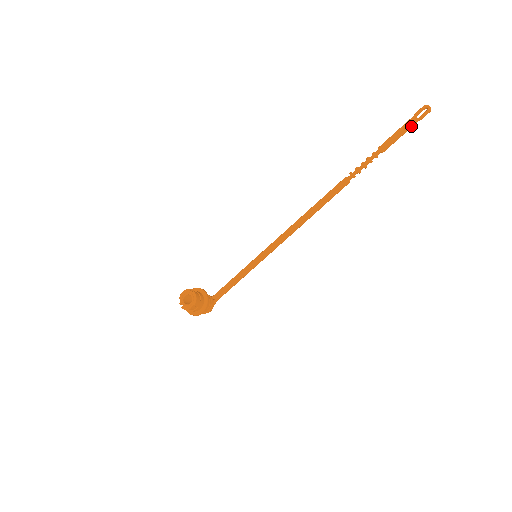
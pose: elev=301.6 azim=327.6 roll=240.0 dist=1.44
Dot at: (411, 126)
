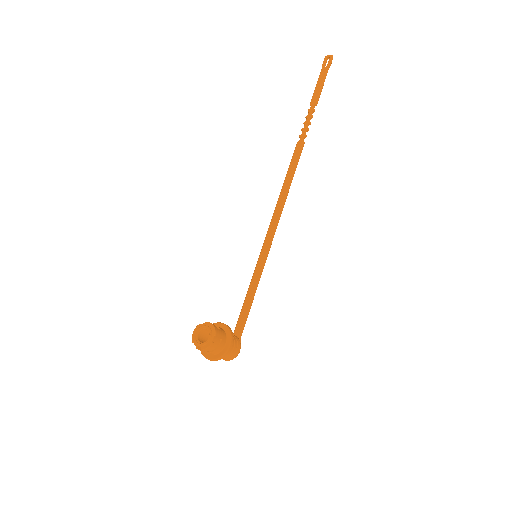
Dot at: (325, 74)
